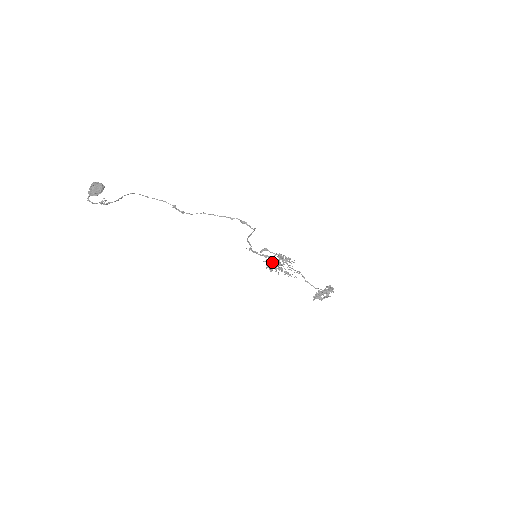
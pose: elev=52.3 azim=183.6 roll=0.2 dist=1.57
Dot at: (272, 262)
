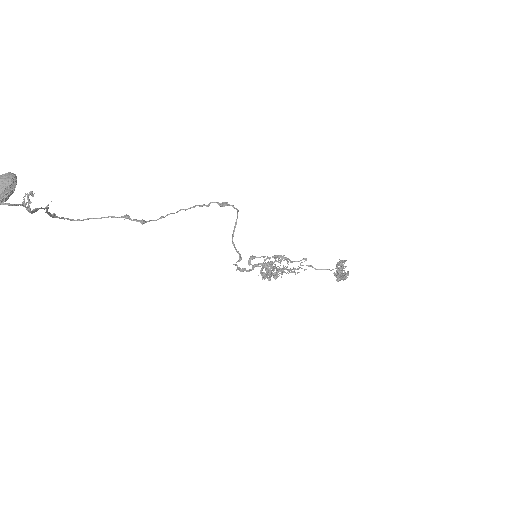
Dot at: occluded
